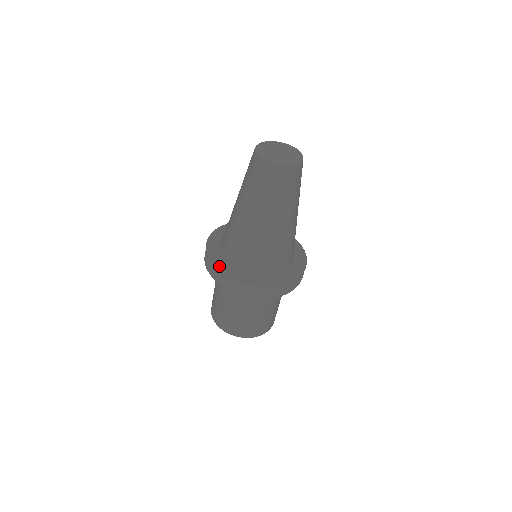
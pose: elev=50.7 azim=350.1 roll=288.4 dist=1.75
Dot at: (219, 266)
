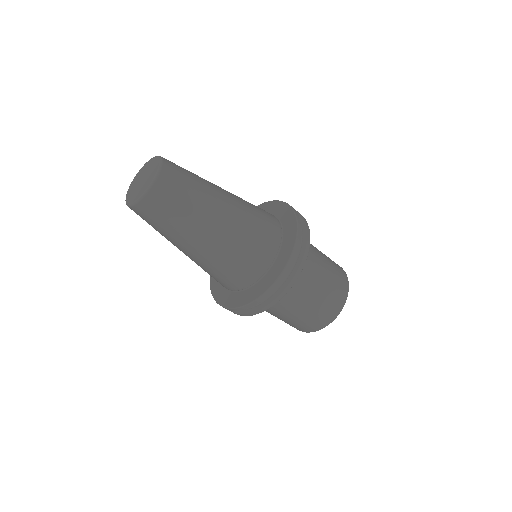
Dot at: (212, 279)
